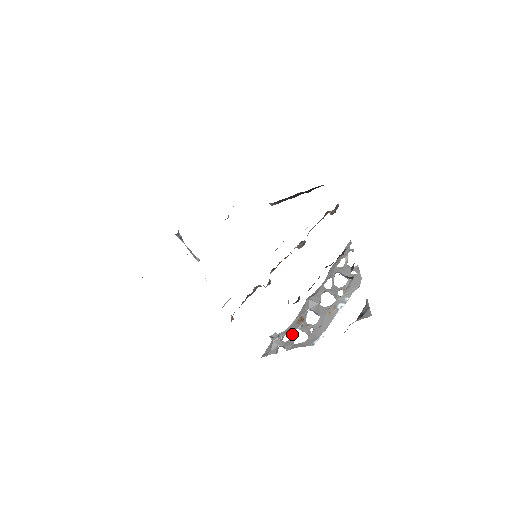
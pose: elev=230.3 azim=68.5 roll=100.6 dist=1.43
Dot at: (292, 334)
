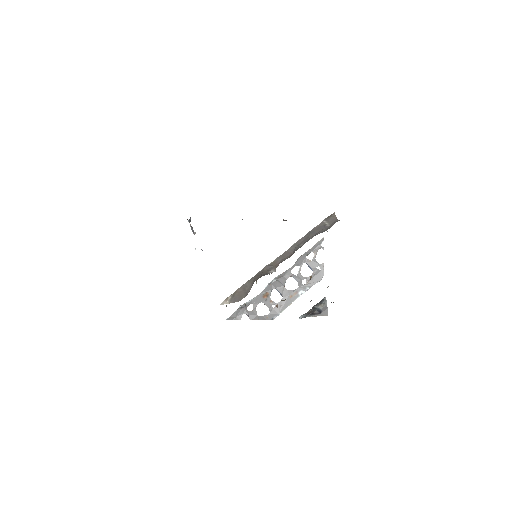
Dot at: occluded
